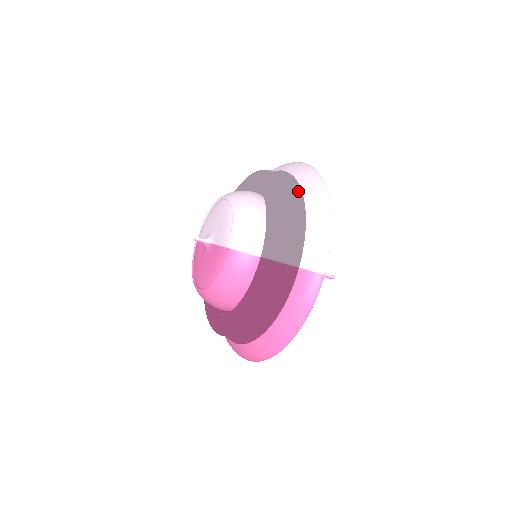
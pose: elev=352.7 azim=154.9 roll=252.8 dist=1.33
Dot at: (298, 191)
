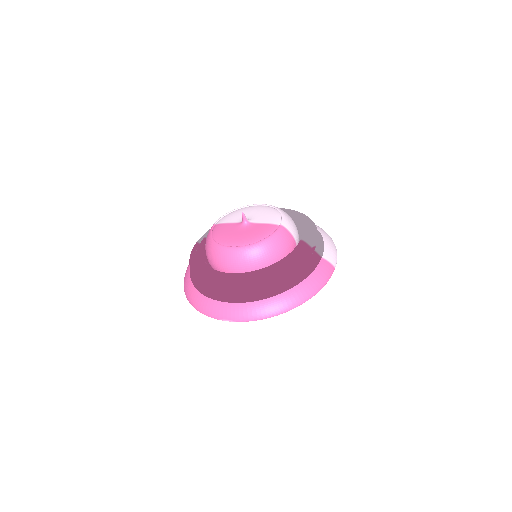
Dot at: occluded
